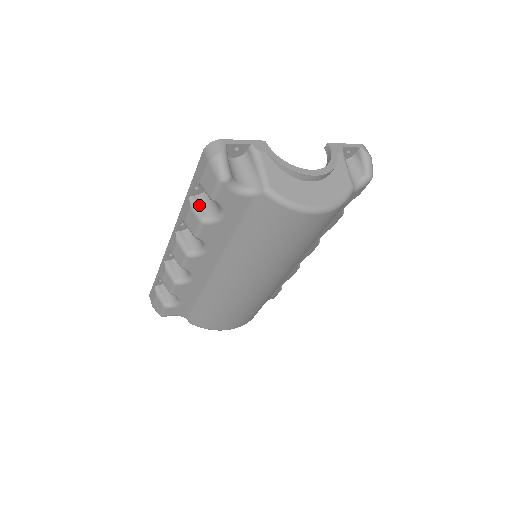
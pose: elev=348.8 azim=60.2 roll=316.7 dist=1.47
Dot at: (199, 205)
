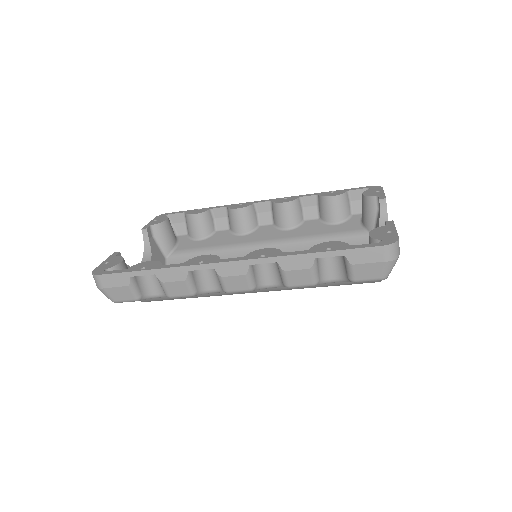
Dot at: (318, 267)
